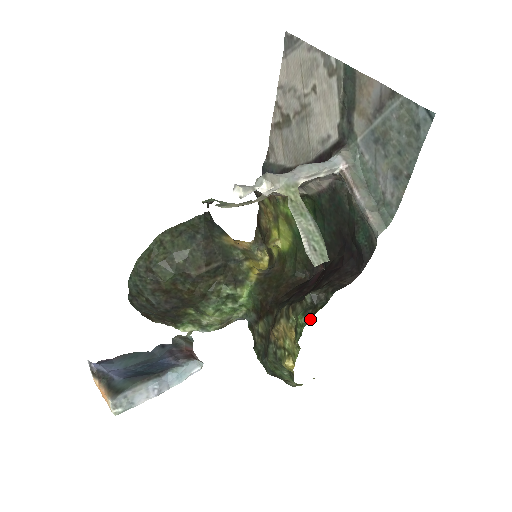
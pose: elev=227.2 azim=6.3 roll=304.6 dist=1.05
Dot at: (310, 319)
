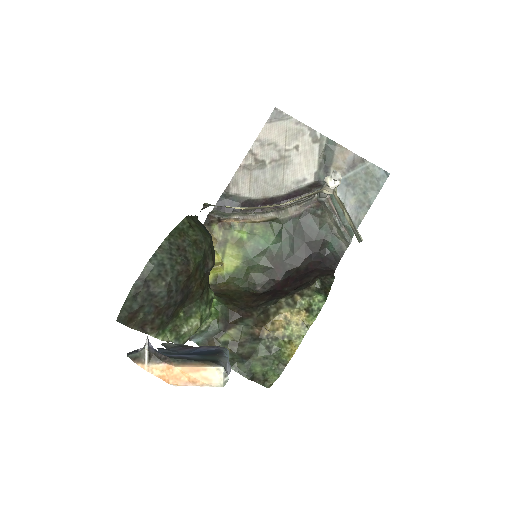
Dot at: (327, 295)
